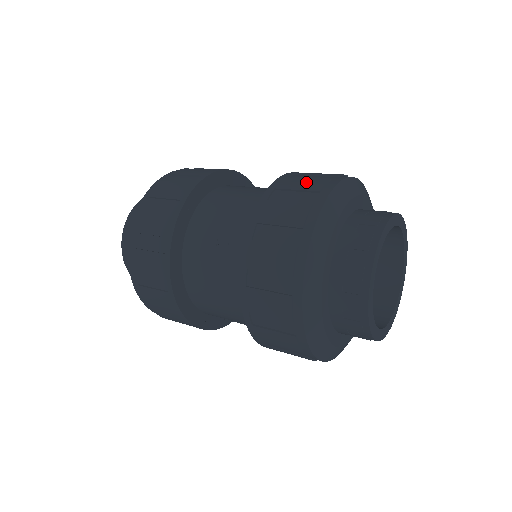
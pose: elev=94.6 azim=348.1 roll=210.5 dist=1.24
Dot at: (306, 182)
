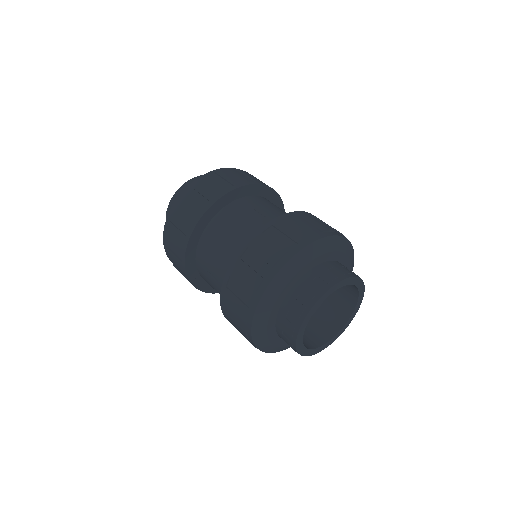
Dot at: occluded
